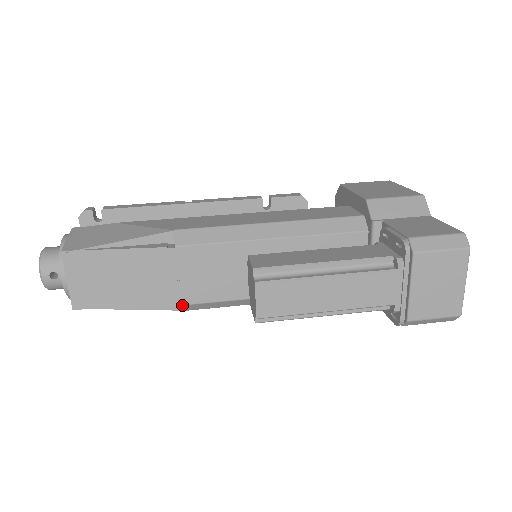
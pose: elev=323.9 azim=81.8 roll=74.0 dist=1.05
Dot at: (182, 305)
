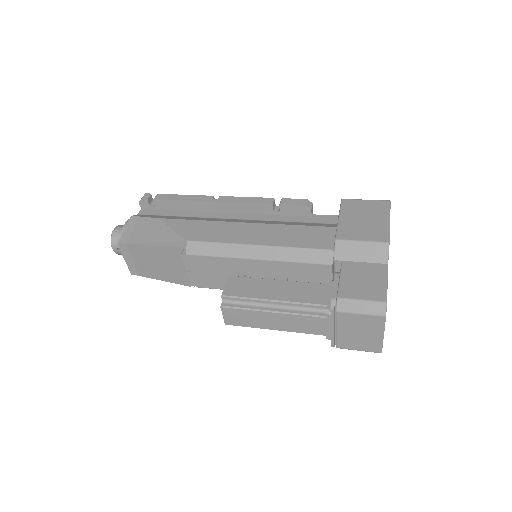
Dot at: occluded
